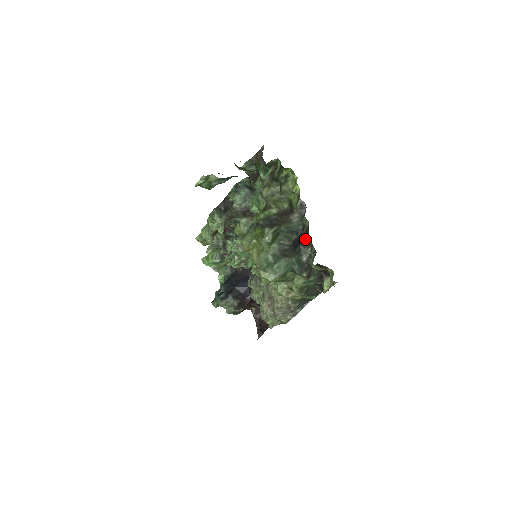
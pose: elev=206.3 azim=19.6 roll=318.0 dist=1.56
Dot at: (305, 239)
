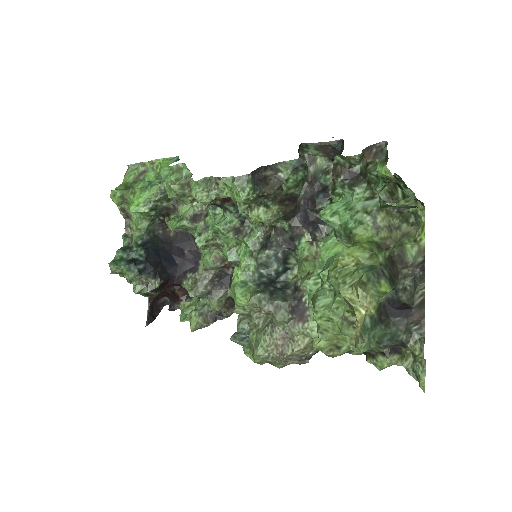
Dot at: (418, 314)
